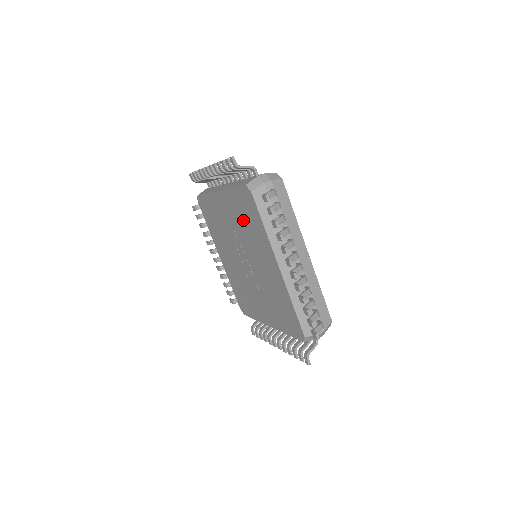
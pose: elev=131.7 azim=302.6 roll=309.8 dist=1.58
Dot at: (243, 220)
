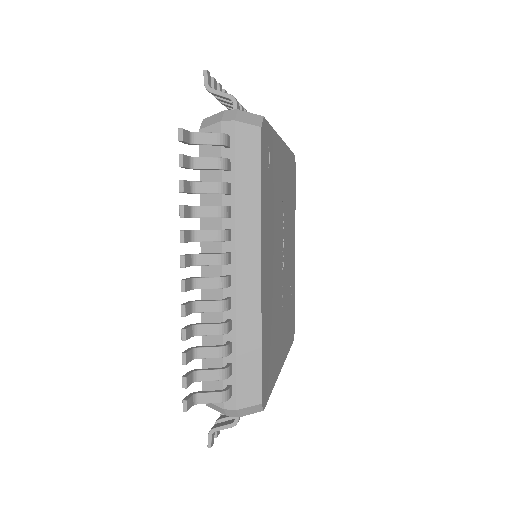
Dot at: occluded
